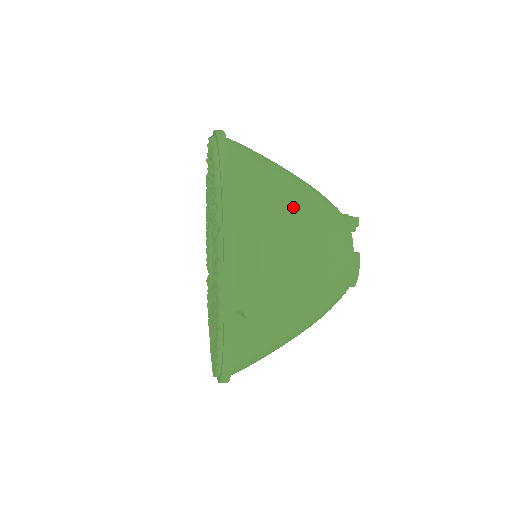
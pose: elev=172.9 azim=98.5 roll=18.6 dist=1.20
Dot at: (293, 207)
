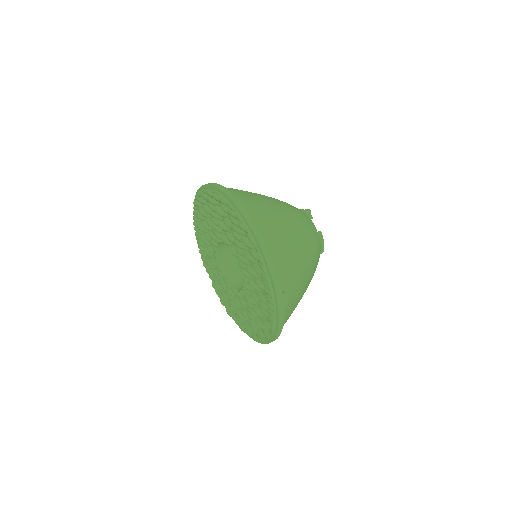
Dot at: (283, 219)
